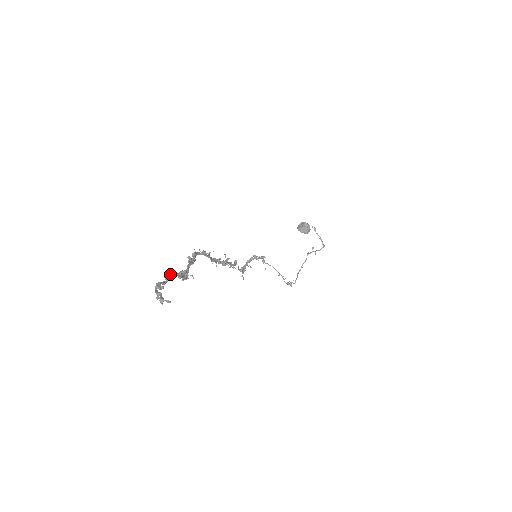
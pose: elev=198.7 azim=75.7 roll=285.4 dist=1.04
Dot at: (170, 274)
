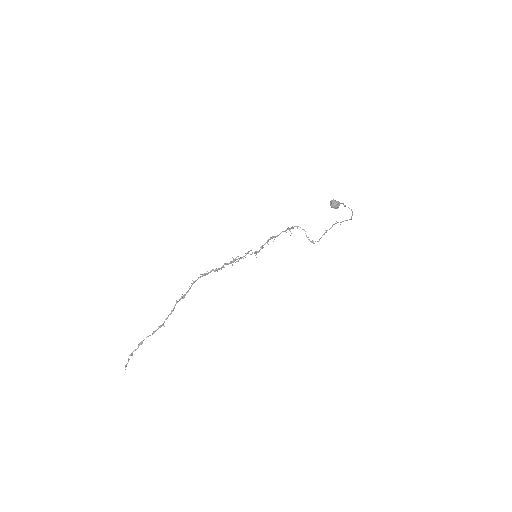
Dot at: (141, 343)
